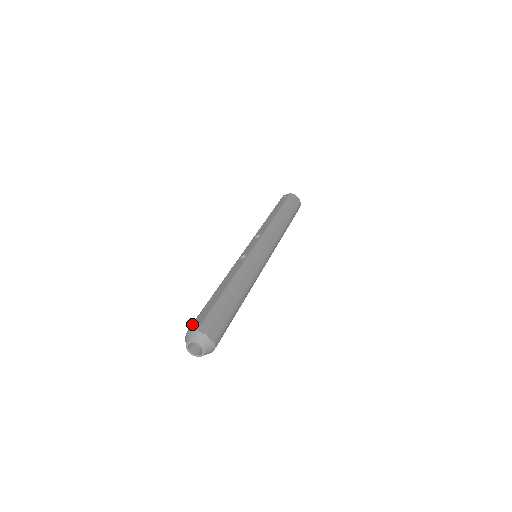
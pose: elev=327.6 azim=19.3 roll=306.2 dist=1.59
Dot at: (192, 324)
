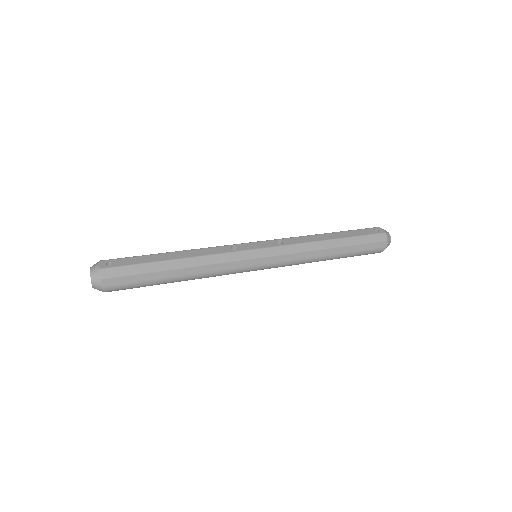
Dot at: (110, 259)
